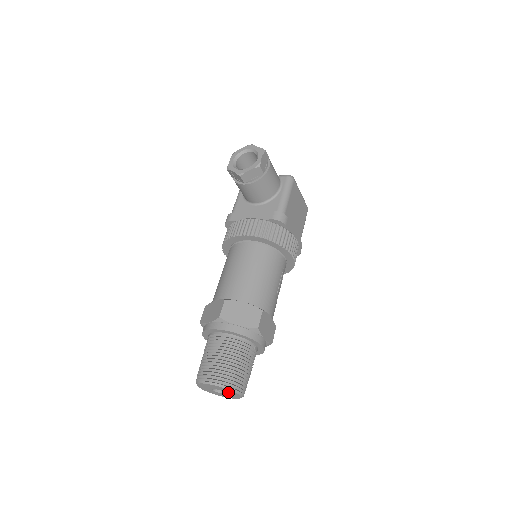
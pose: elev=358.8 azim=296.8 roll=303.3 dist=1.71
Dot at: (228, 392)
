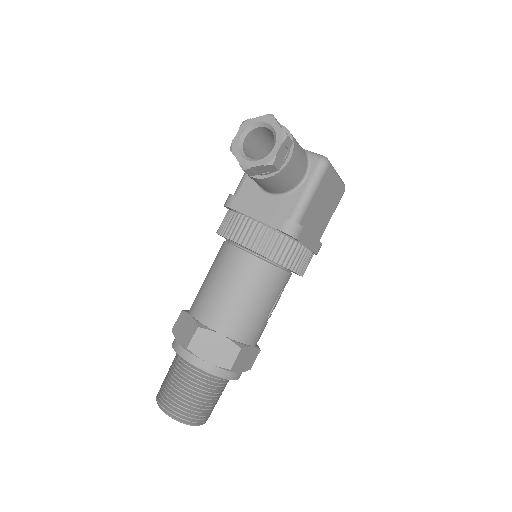
Dot at: occluded
